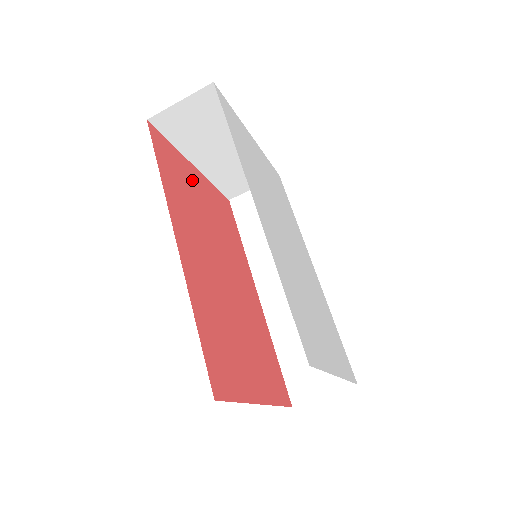
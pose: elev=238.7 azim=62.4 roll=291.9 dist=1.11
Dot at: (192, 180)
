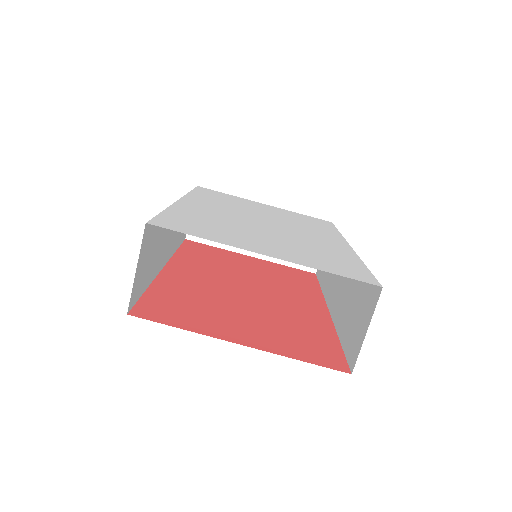
Dot at: (237, 259)
